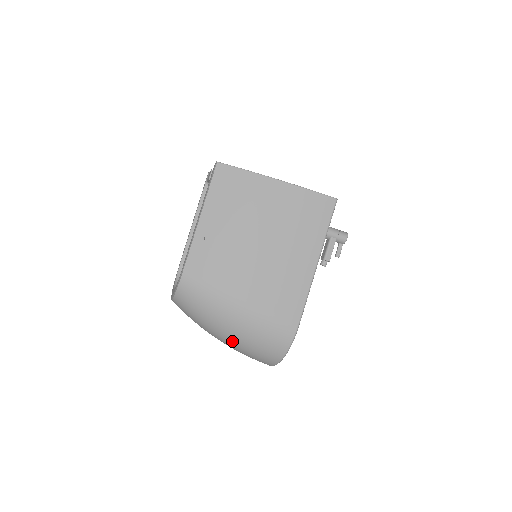
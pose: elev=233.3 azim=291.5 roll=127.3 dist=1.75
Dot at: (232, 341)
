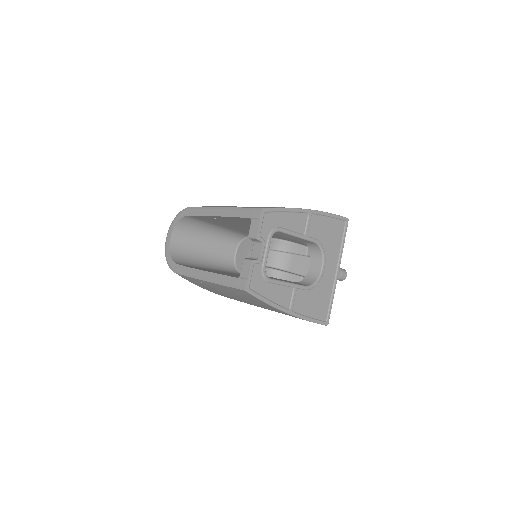
Dot at: occluded
